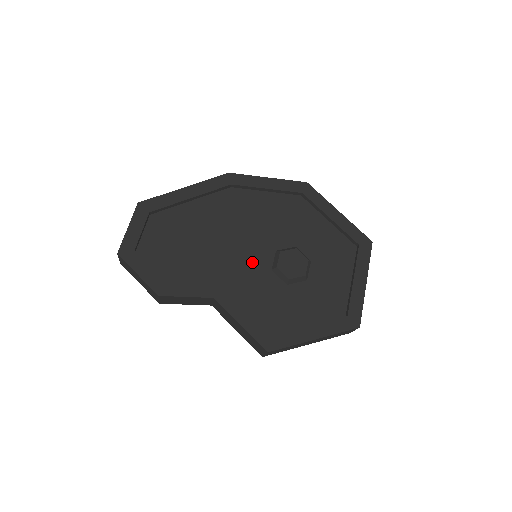
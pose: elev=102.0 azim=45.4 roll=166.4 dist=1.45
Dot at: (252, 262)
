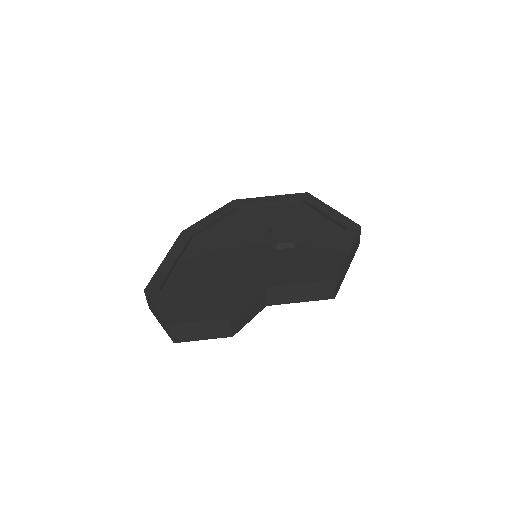
Dot at: (259, 256)
